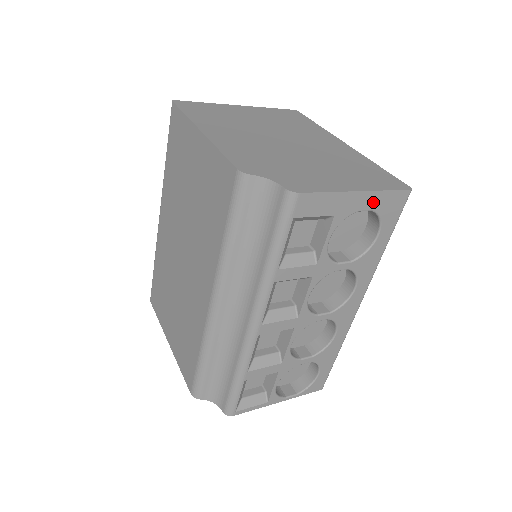
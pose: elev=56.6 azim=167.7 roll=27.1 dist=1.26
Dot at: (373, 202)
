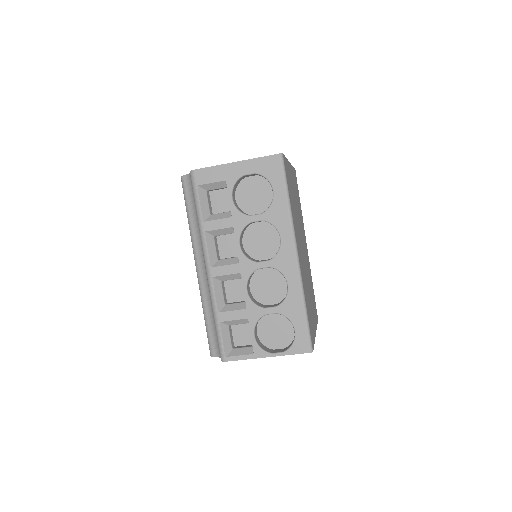
Dot at: (252, 167)
